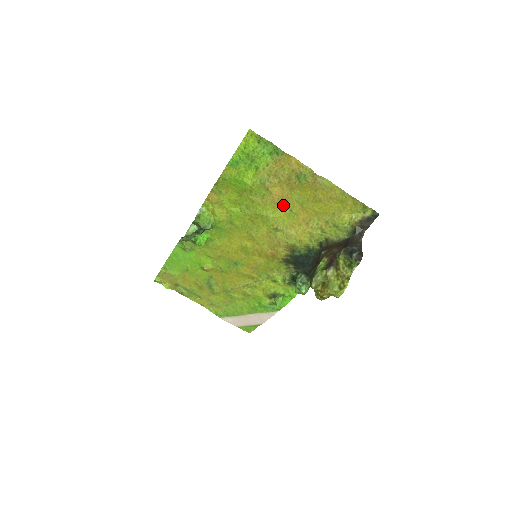
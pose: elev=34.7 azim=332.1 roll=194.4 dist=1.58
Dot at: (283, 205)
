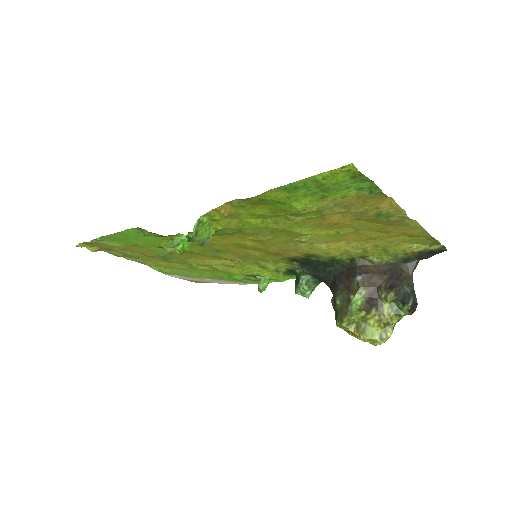
Dot at: (330, 227)
